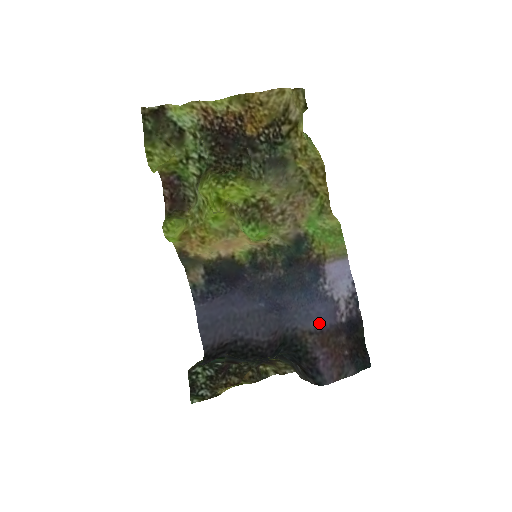
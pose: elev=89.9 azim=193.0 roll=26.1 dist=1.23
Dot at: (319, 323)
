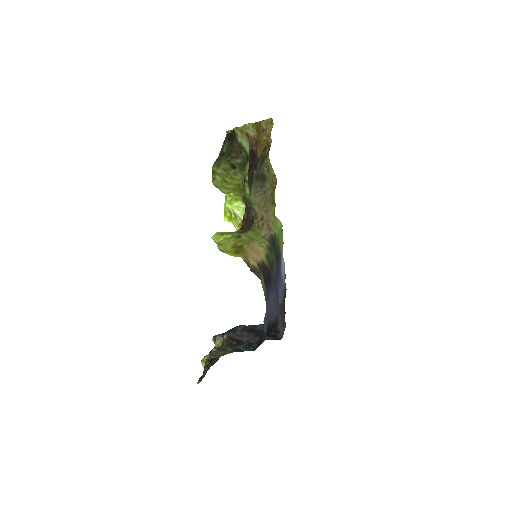
Dot at: (281, 298)
